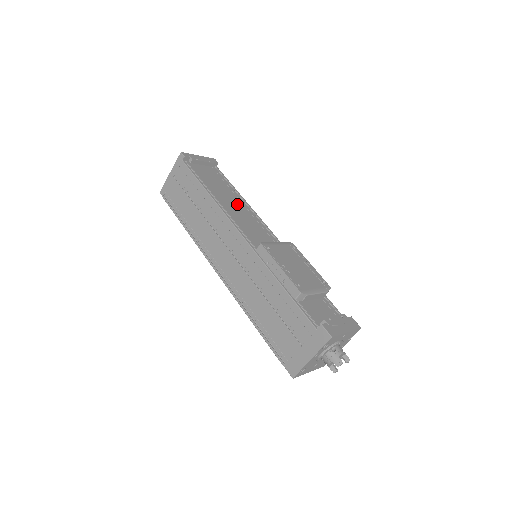
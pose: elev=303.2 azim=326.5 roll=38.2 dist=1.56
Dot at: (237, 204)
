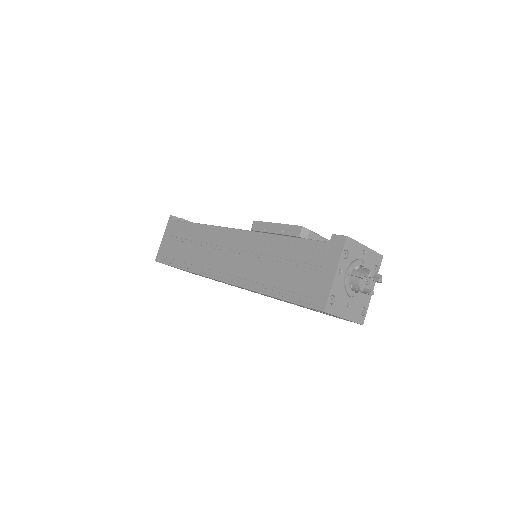
Dot at: occluded
